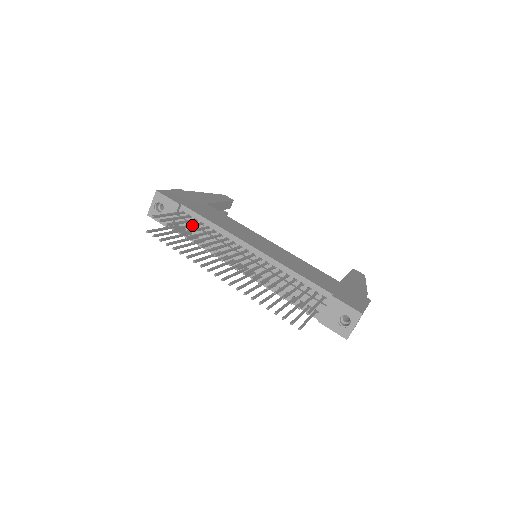
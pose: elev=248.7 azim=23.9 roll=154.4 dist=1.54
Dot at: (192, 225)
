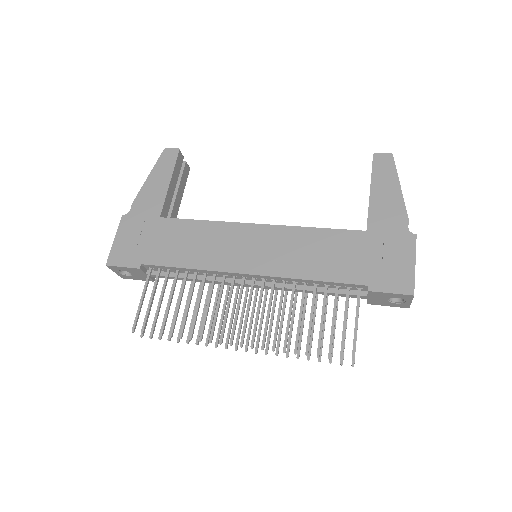
Dot at: (172, 295)
